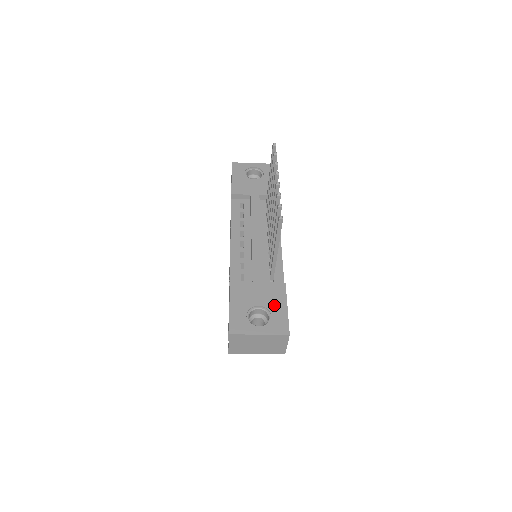
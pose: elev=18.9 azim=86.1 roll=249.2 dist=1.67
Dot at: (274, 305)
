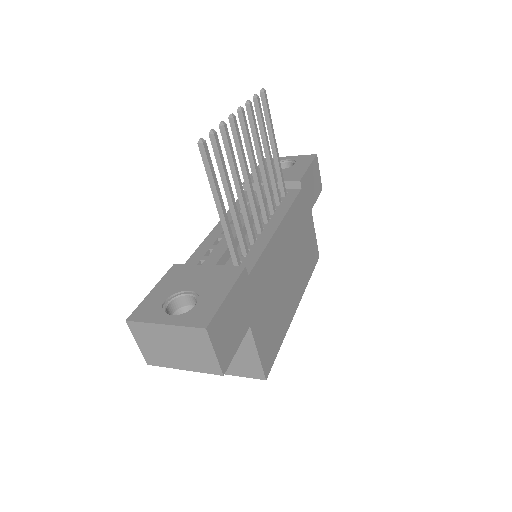
Dot at: (210, 290)
